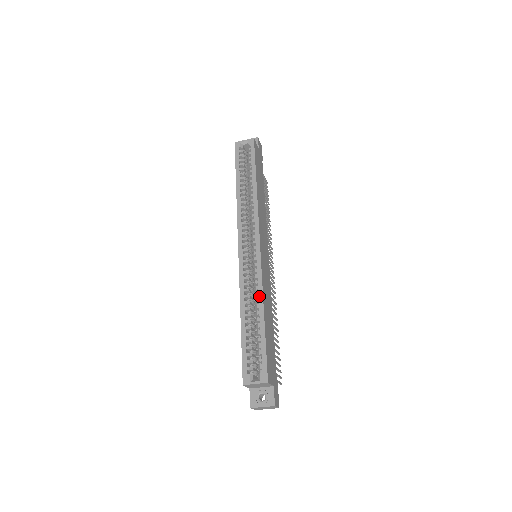
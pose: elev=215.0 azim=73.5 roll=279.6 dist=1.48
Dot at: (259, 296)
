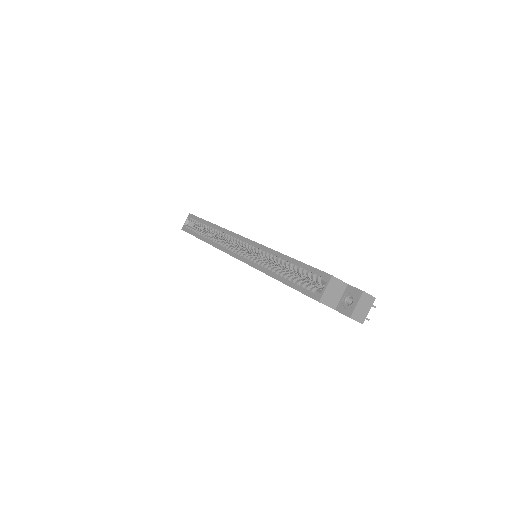
Dot at: (271, 253)
